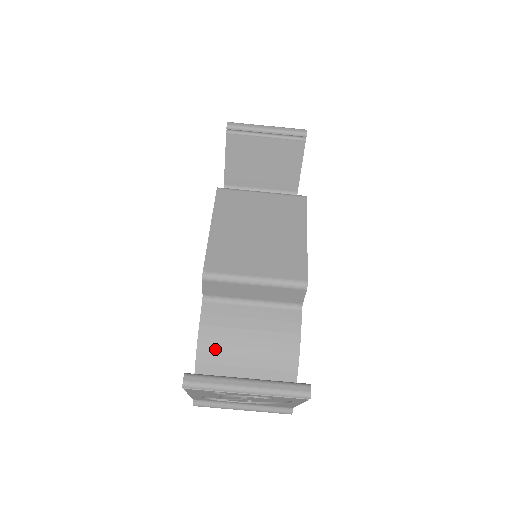
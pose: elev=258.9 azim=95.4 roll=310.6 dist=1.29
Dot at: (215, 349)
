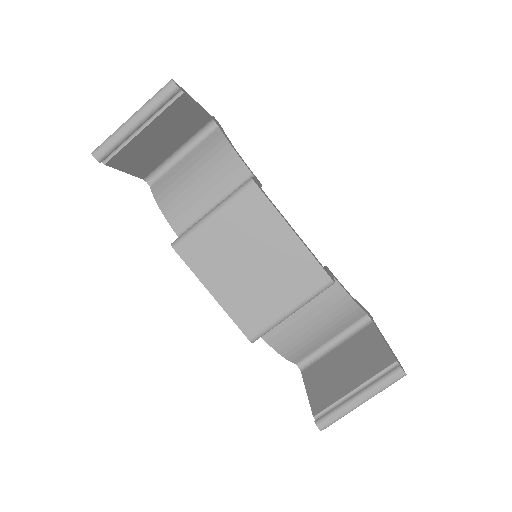
Dot at: (297, 349)
